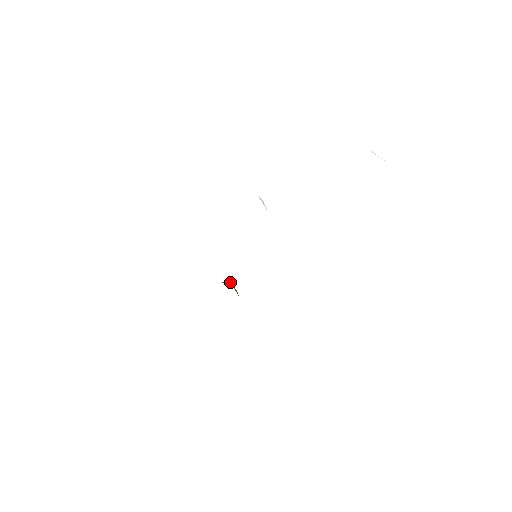
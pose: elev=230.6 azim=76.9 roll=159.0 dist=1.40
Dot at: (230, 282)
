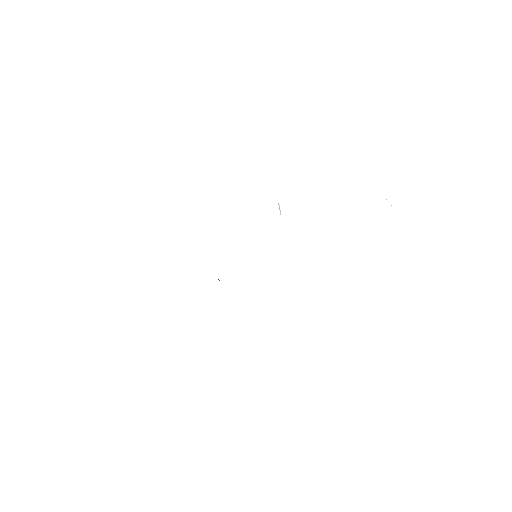
Dot at: (218, 279)
